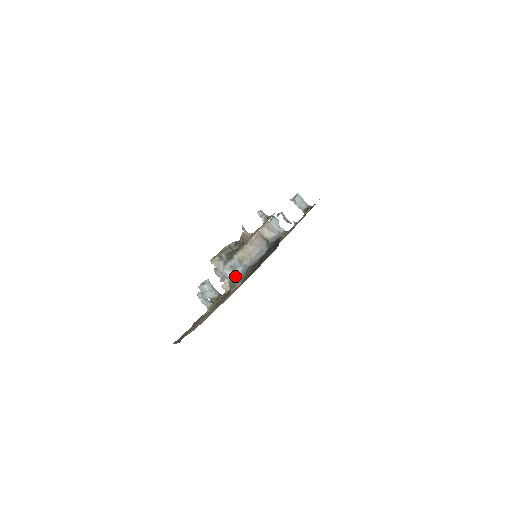
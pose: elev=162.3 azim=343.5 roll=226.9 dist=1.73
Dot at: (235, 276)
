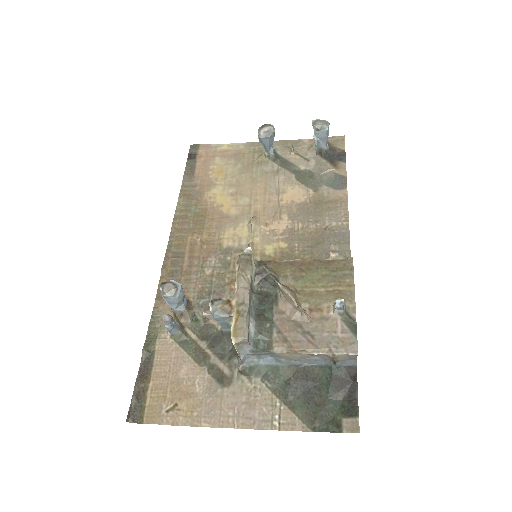
Dot at: (255, 362)
